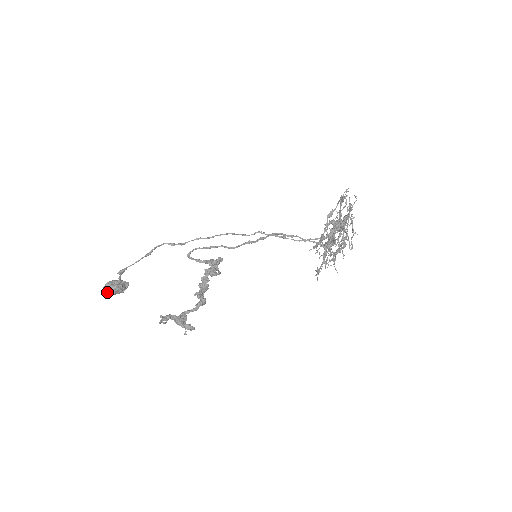
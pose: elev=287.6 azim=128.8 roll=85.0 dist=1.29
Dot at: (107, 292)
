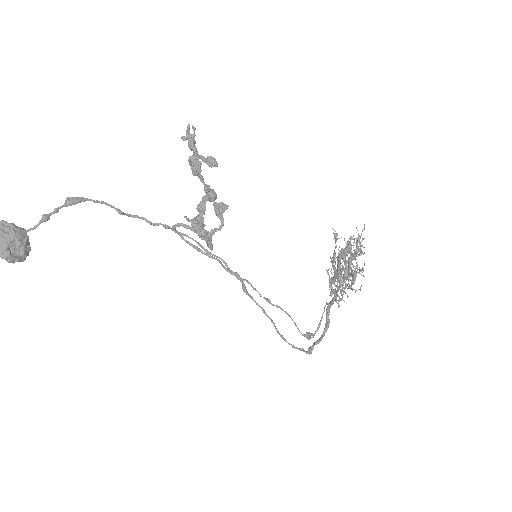
Dot at: (3, 226)
